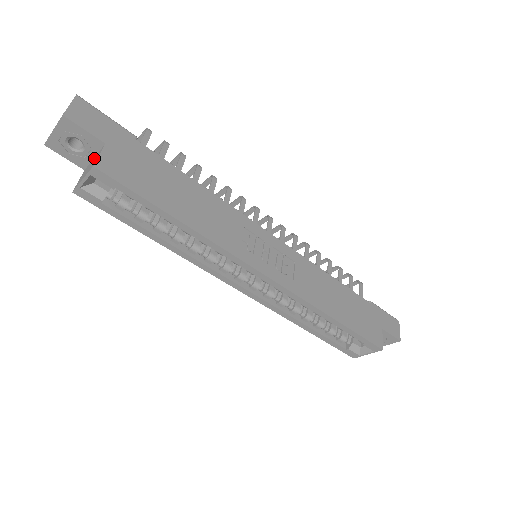
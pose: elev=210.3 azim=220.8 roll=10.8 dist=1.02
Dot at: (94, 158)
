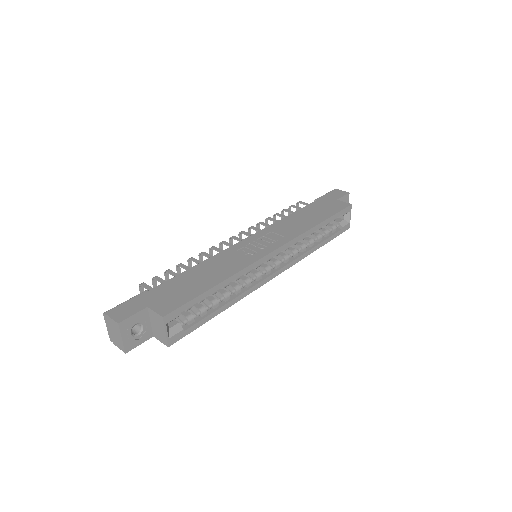
Dot at: (152, 321)
